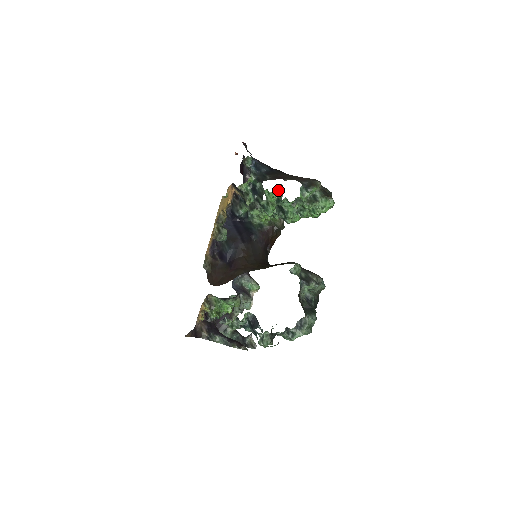
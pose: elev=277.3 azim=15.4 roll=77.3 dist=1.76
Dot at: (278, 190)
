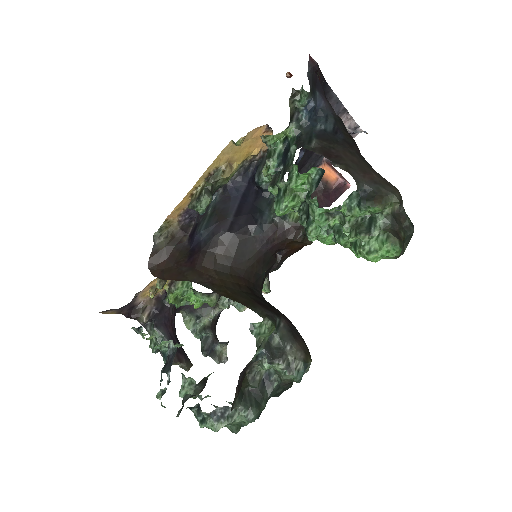
Dot at: (315, 176)
